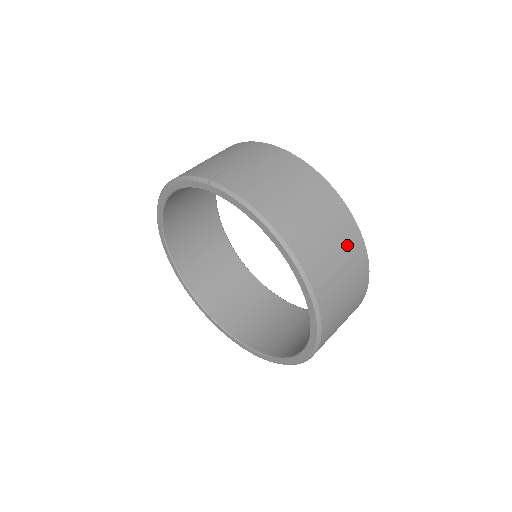
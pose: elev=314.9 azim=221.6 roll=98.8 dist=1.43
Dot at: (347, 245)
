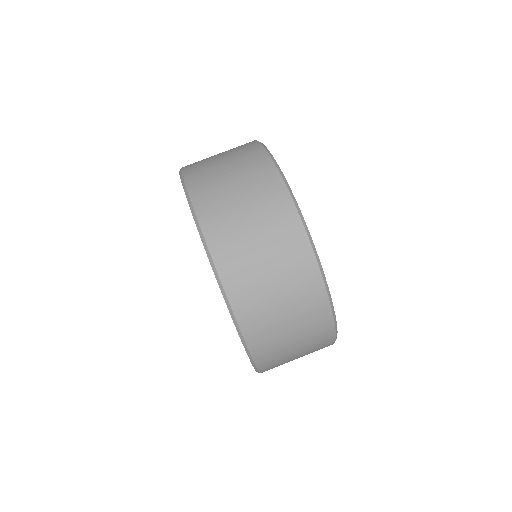
Dot at: (299, 293)
